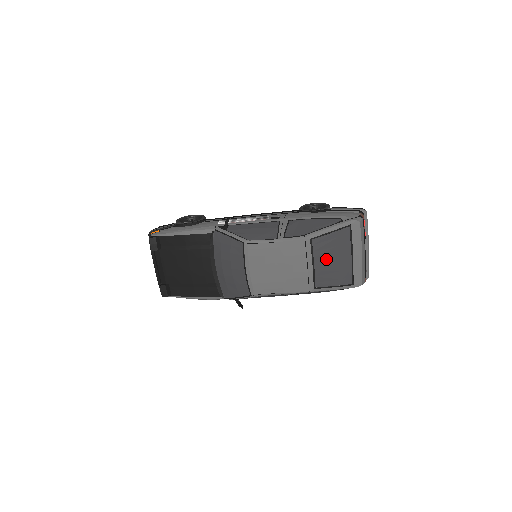
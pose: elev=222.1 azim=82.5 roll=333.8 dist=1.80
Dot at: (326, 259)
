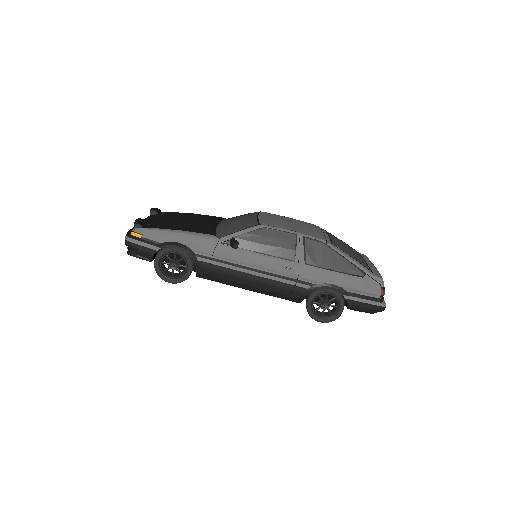
Dot at: occluded
